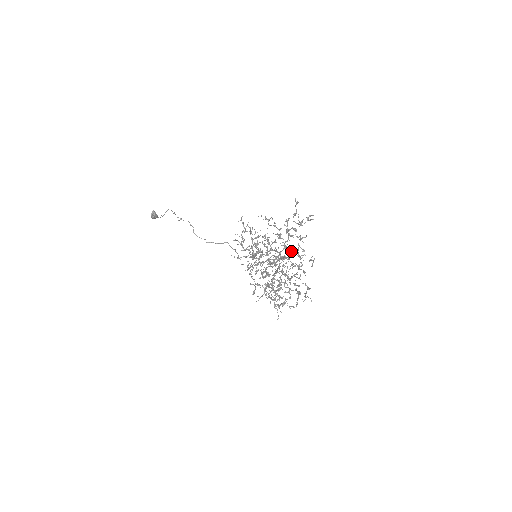
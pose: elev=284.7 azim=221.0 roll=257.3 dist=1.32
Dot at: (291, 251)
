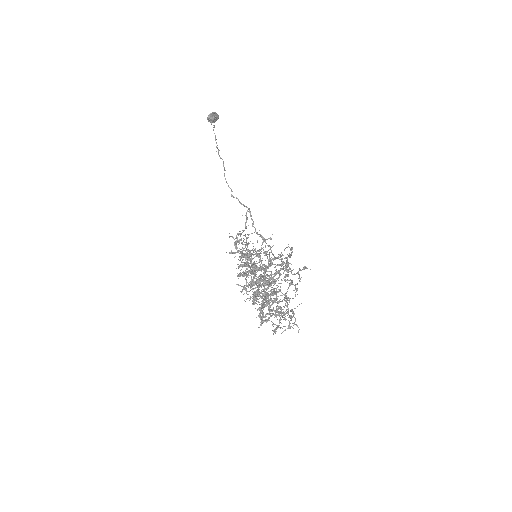
Dot at: occluded
